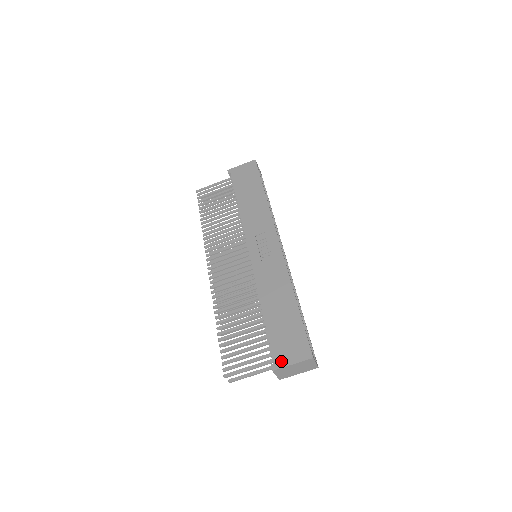
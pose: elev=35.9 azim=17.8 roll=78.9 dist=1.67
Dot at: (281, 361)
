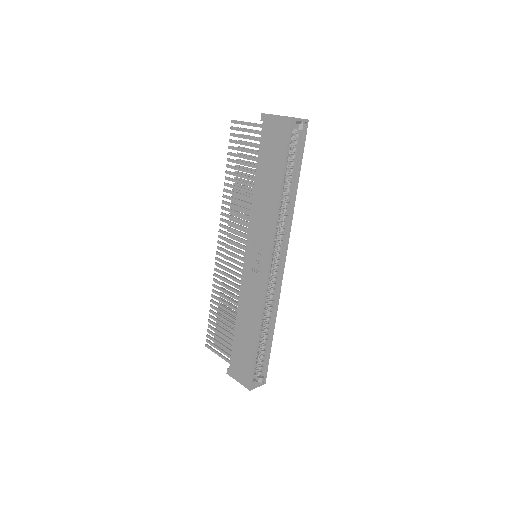
Dot at: (233, 373)
